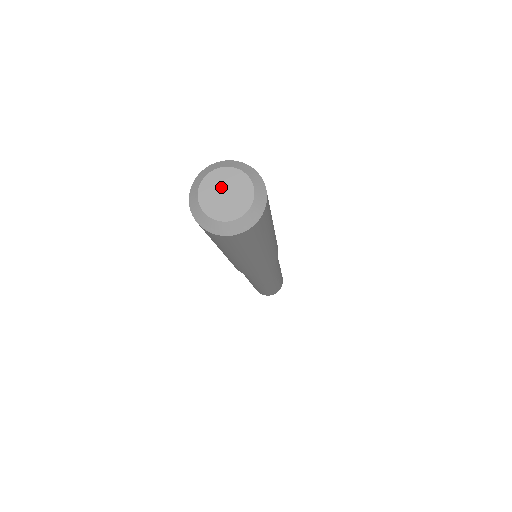
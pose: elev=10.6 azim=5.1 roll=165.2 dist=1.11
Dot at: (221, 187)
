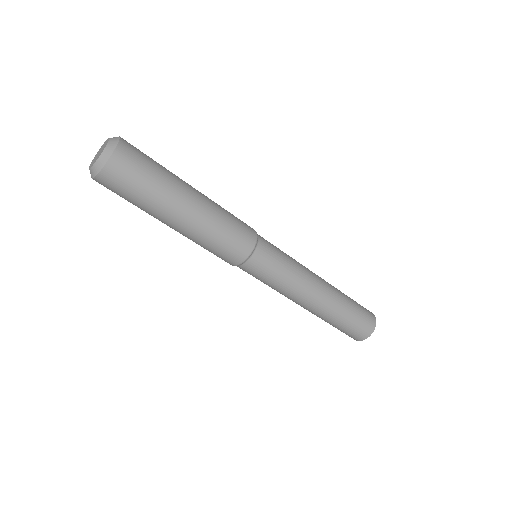
Dot at: (97, 155)
